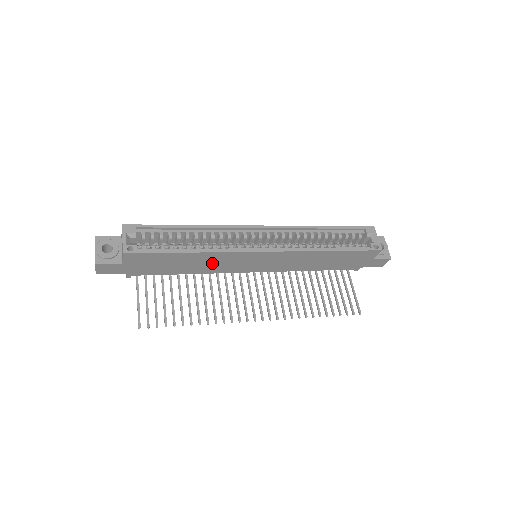
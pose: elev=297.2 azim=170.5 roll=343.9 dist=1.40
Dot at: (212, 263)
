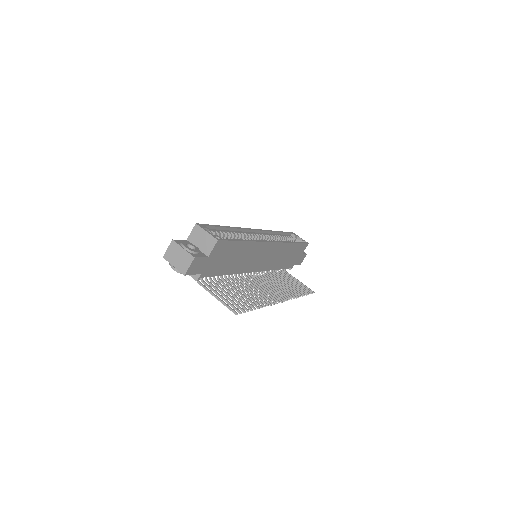
Dot at: (246, 258)
